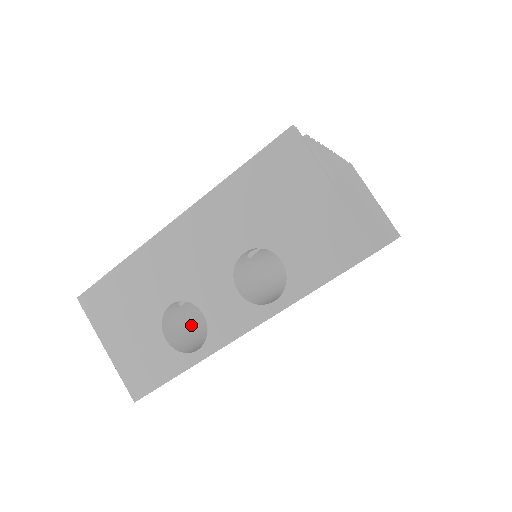
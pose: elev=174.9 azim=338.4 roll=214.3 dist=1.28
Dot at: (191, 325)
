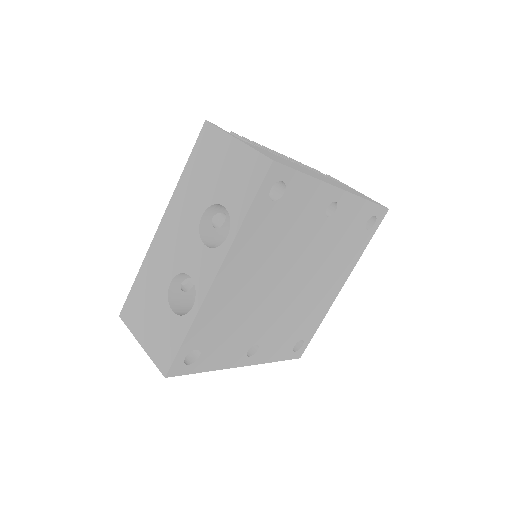
Dot at: occluded
